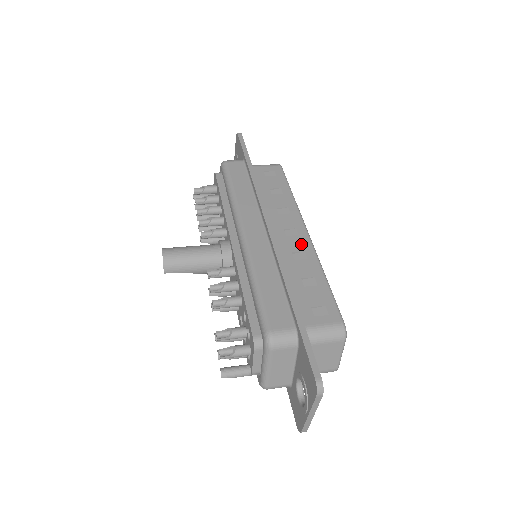
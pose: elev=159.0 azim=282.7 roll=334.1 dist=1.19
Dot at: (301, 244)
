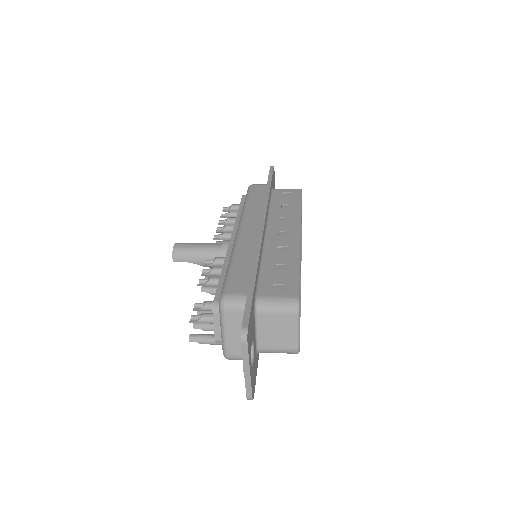
Dot at: (289, 241)
